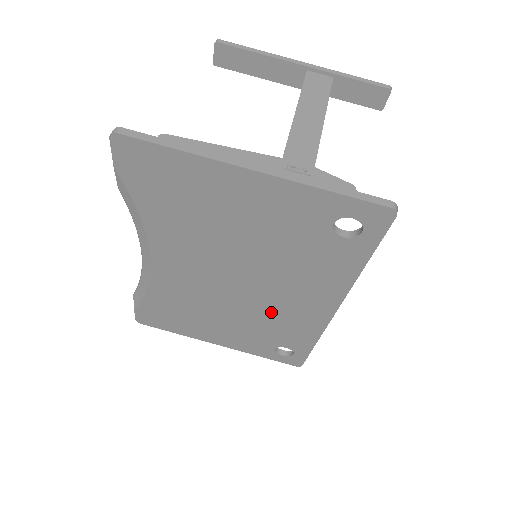
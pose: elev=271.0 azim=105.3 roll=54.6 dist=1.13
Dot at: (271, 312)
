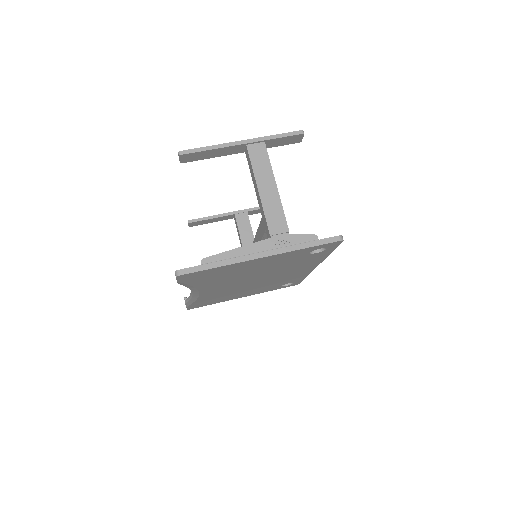
Dot at: (277, 279)
